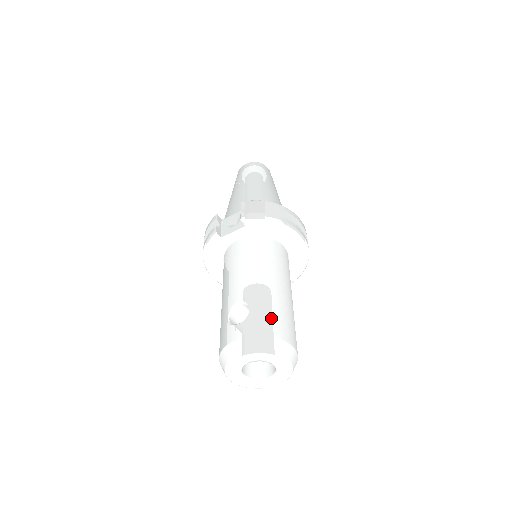
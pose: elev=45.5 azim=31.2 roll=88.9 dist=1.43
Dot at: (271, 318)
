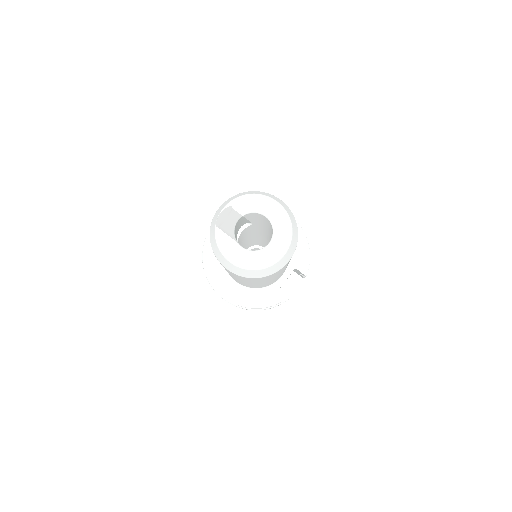
Dot at: occluded
